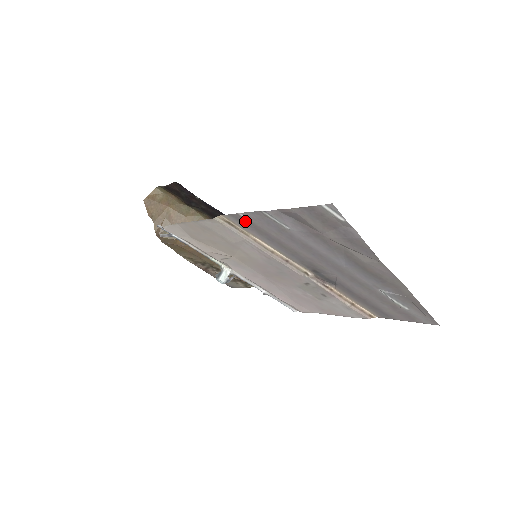
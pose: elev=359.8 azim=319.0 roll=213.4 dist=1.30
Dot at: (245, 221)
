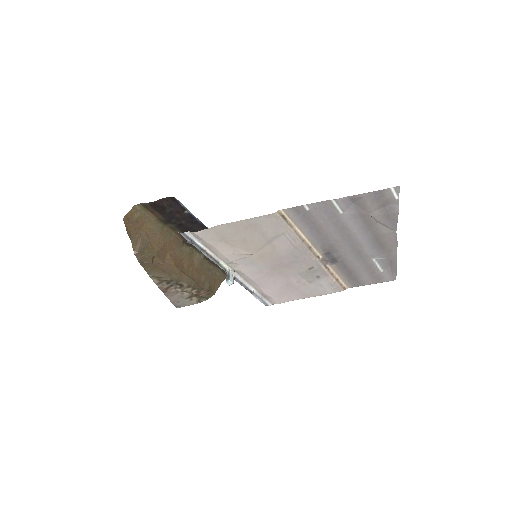
Dot at: (303, 212)
